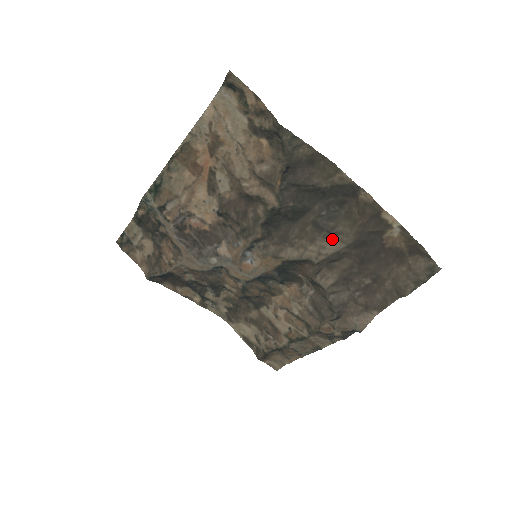
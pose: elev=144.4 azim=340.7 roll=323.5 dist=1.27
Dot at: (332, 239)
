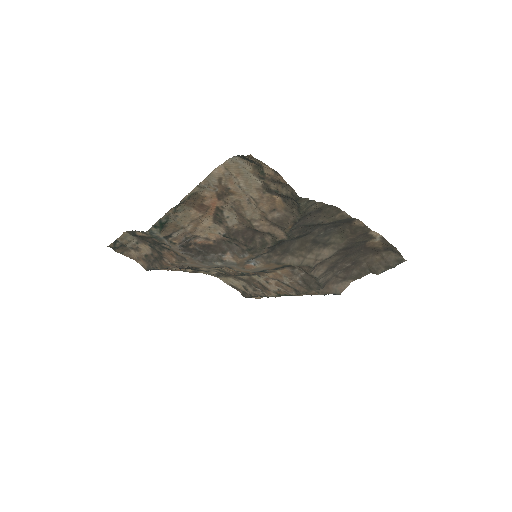
Dot at: (326, 247)
